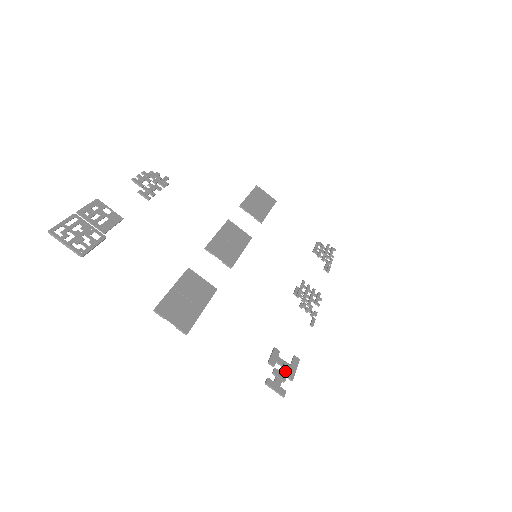
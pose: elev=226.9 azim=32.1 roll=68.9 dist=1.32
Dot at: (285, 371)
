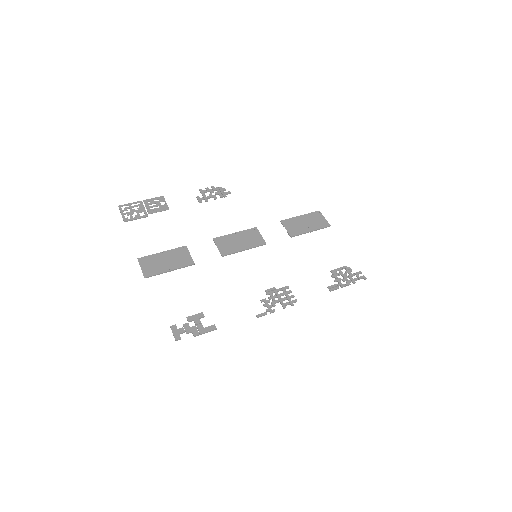
Dot at: (194, 328)
